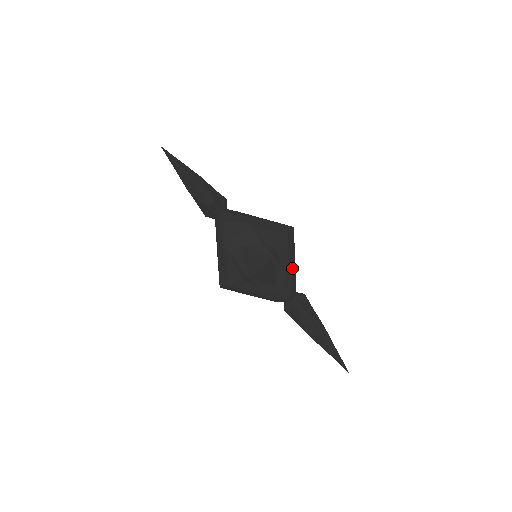
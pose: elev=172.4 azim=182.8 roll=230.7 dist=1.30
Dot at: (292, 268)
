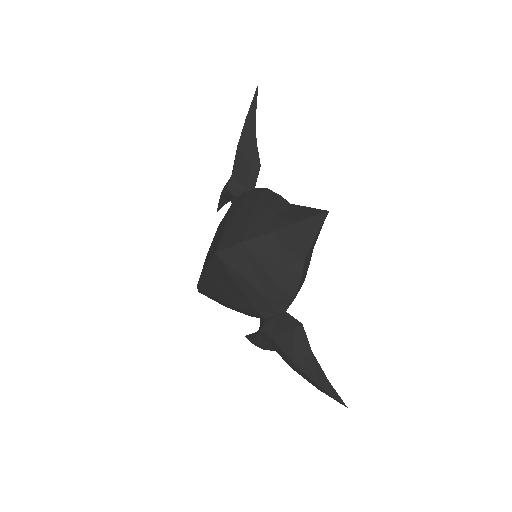
Dot at: occluded
